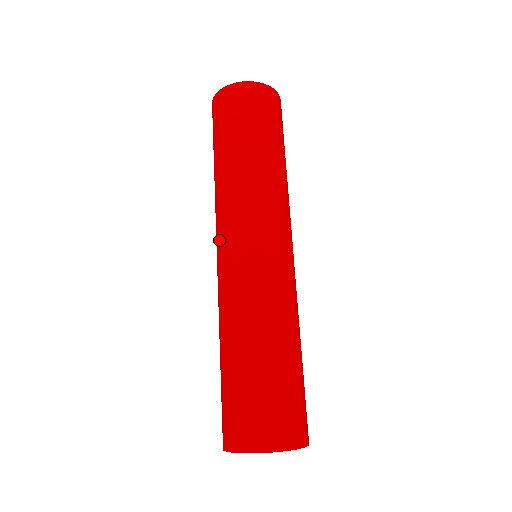
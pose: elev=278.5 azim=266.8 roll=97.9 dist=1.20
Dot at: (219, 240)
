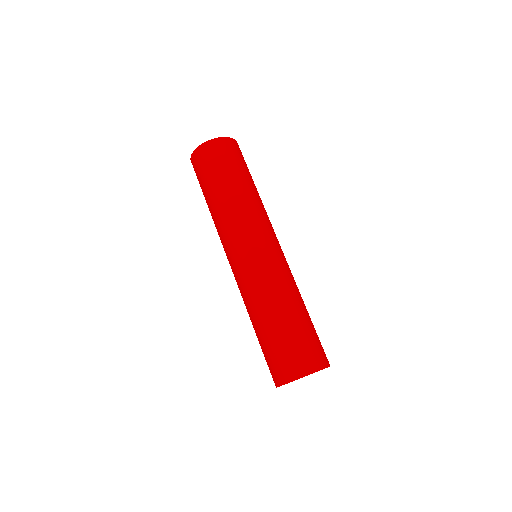
Dot at: (228, 254)
